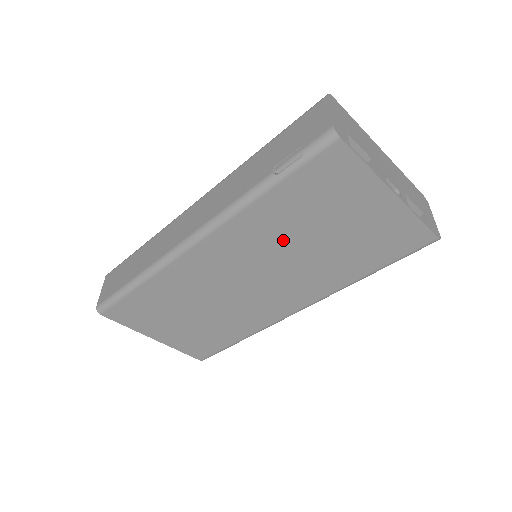
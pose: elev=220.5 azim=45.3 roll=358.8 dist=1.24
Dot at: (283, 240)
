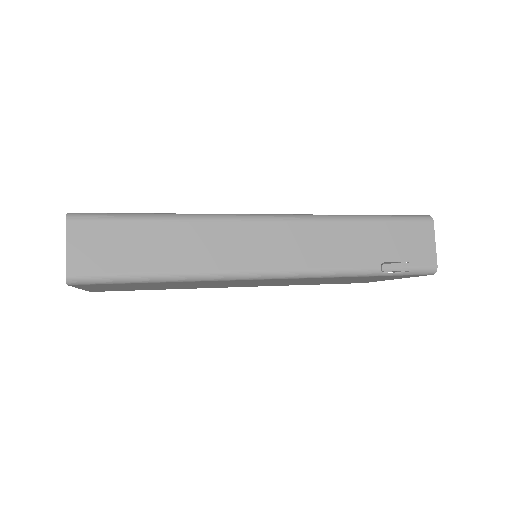
Dot at: occluded
